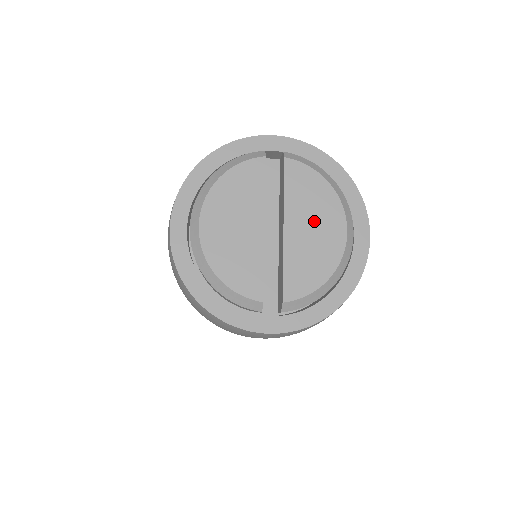
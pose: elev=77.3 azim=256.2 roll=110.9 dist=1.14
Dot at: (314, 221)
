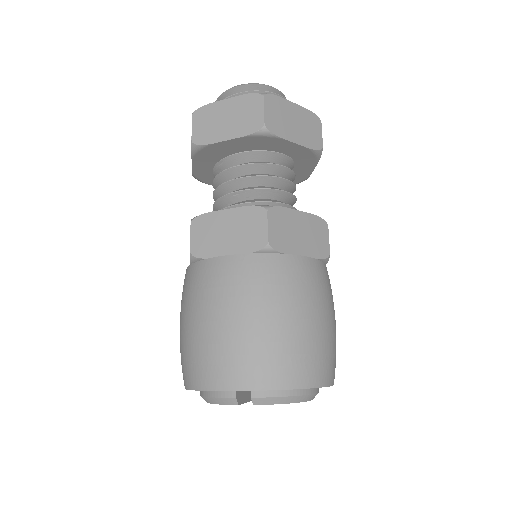
Dot at: occluded
